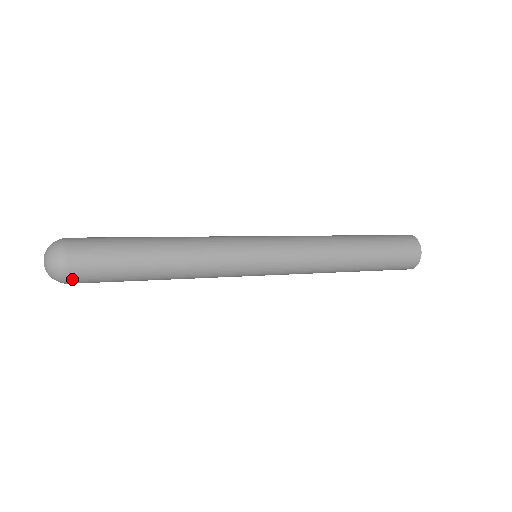
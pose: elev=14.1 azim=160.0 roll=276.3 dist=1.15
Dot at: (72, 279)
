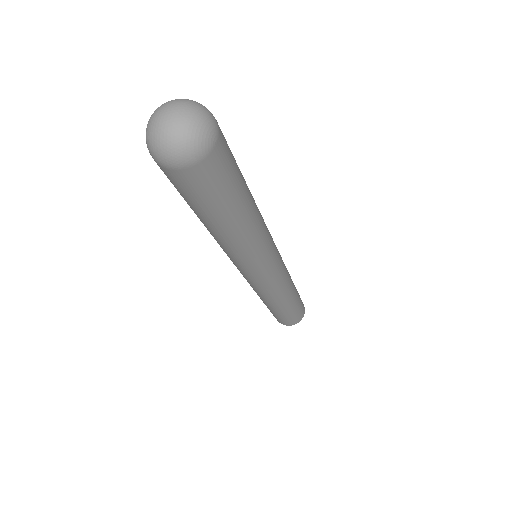
Dot at: (187, 171)
